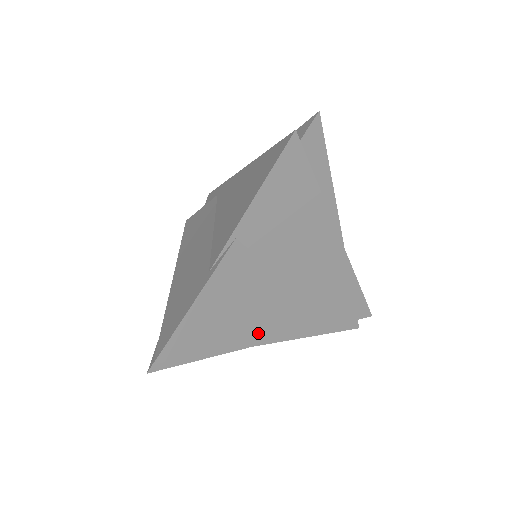
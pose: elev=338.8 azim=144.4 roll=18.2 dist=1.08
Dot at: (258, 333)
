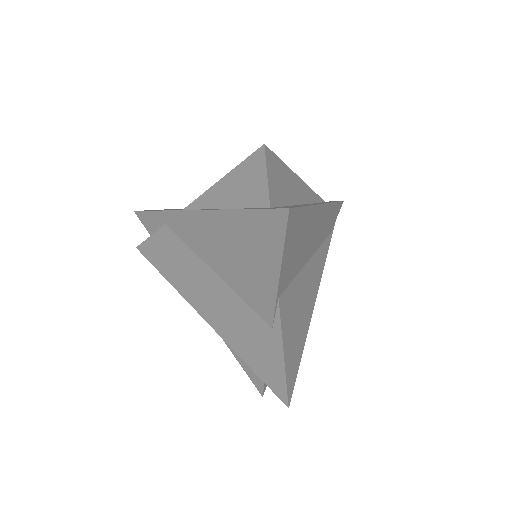
Dot at: (309, 309)
